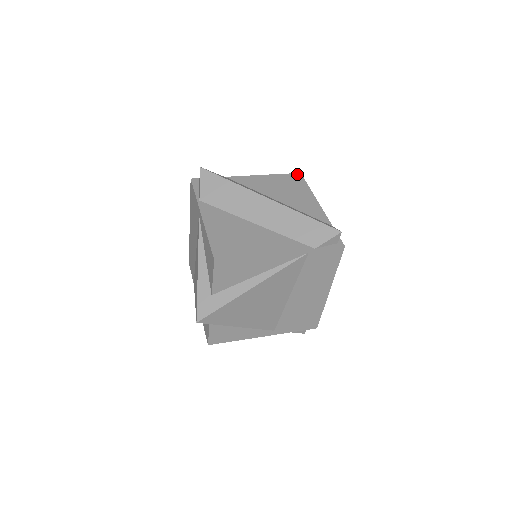
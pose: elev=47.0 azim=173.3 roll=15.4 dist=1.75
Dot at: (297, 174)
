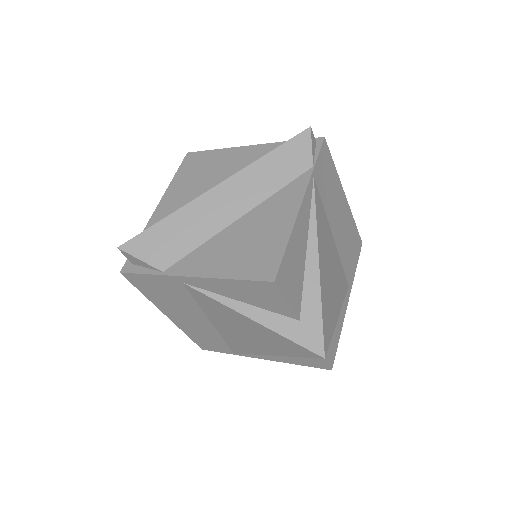
Dot at: (187, 156)
